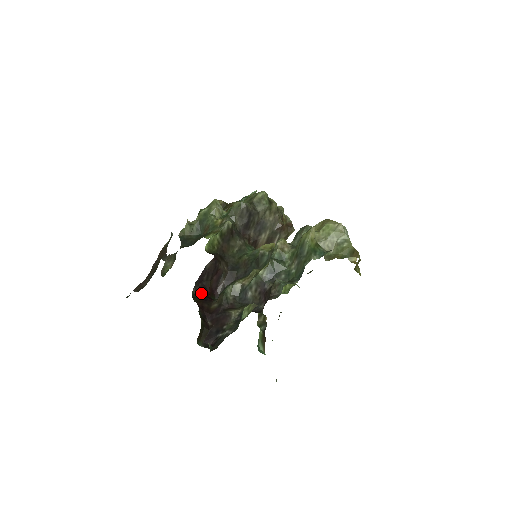
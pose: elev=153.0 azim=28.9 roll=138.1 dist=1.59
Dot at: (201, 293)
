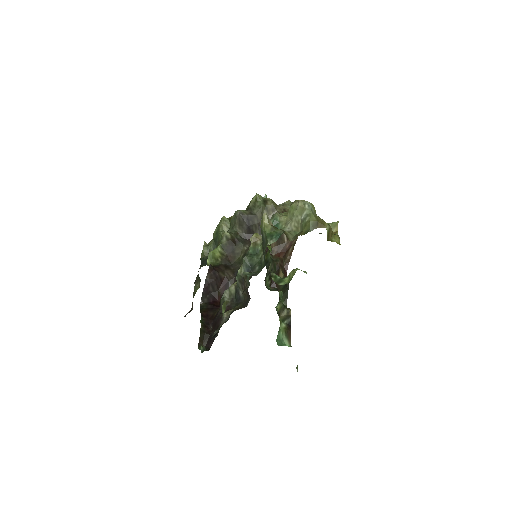
Dot at: (209, 303)
